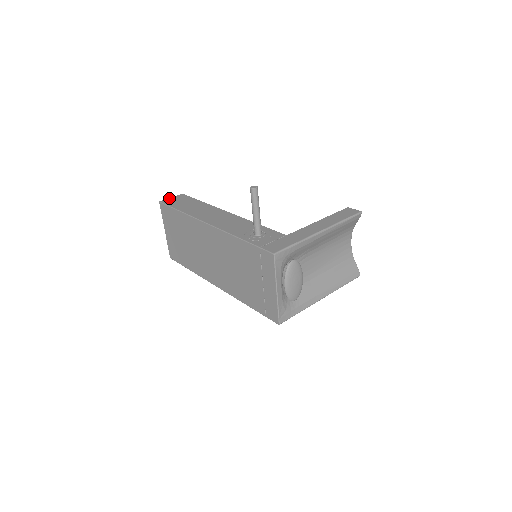
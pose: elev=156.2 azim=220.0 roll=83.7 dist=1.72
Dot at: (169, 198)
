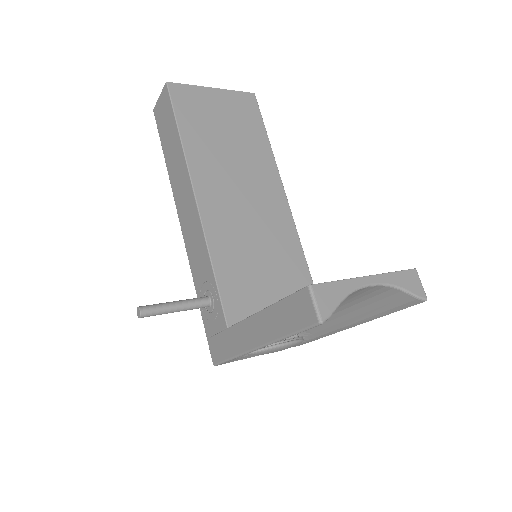
Dot at: (157, 100)
